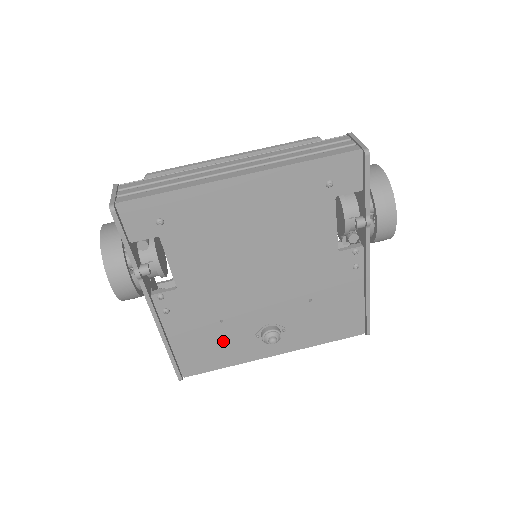
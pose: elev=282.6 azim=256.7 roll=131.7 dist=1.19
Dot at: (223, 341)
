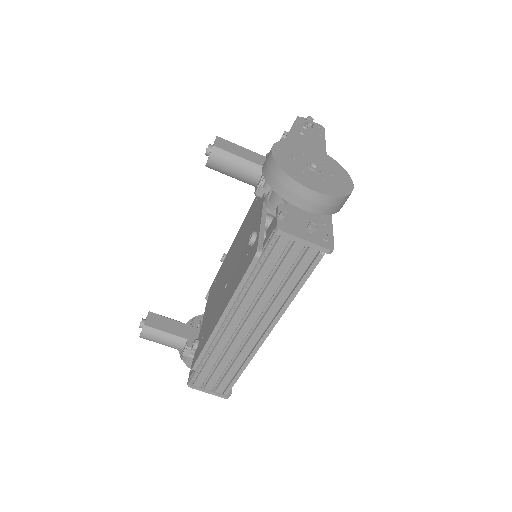
Dot at: occluded
